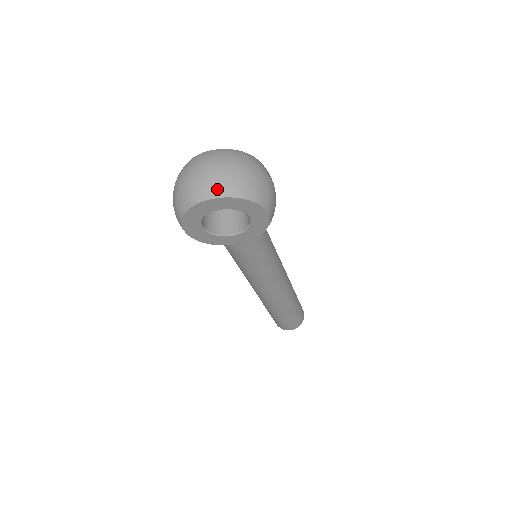
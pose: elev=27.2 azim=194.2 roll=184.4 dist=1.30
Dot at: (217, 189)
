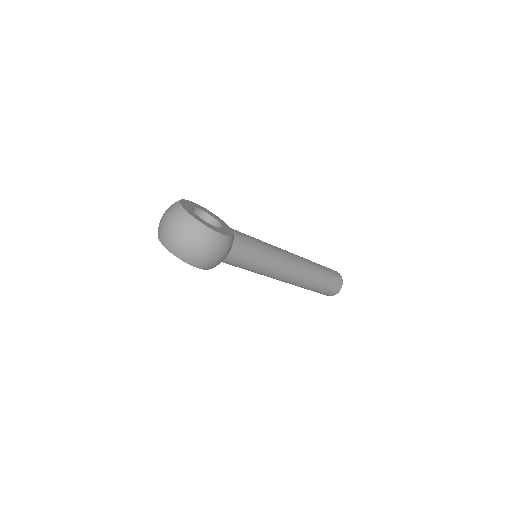
Dot at: (163, 241)
